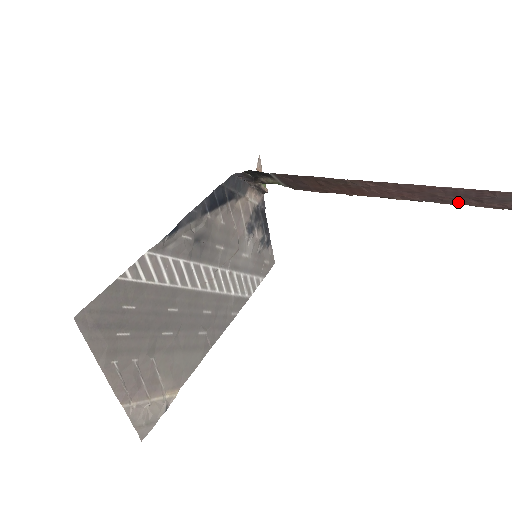
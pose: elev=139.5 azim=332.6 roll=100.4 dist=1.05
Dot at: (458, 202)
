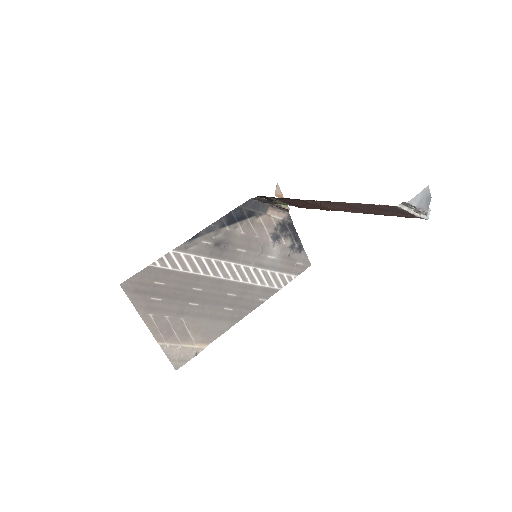
Dot at: (382, 213)
